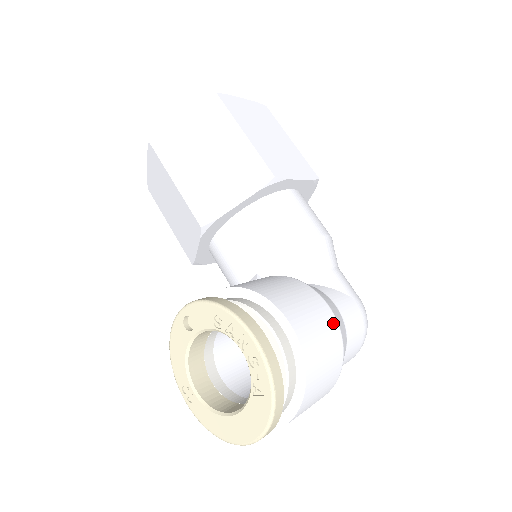
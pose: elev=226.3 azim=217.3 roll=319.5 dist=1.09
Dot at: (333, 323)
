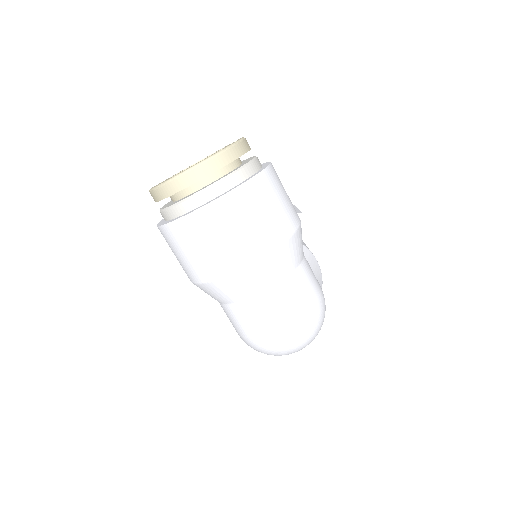
Dot at: (297, 216)
